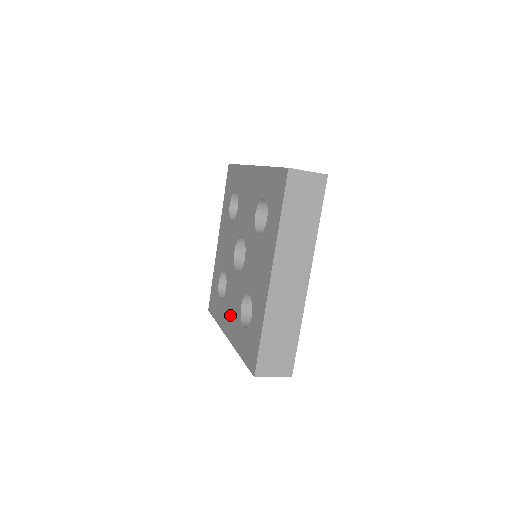
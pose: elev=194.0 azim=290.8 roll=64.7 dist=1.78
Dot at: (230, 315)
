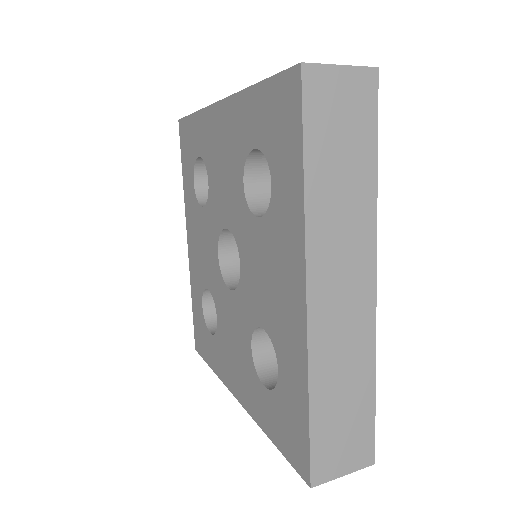
Dot at: (196, 245)
